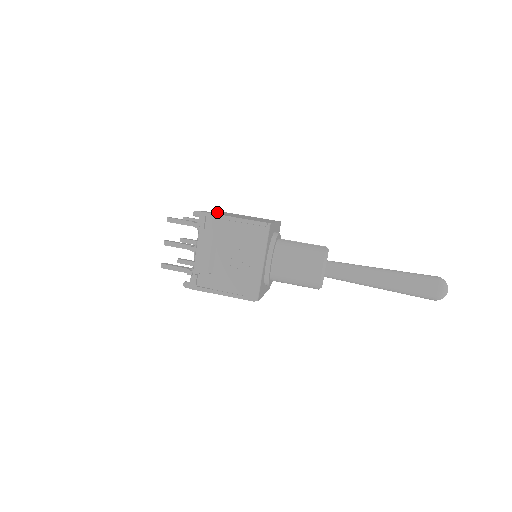
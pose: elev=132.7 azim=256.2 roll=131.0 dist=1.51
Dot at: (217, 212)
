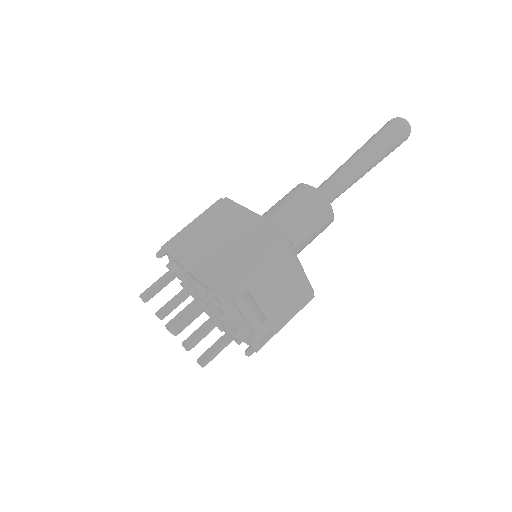
Dot at: (191, 264)
